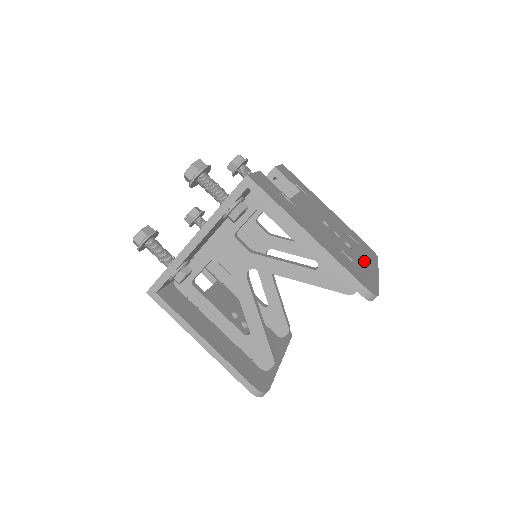
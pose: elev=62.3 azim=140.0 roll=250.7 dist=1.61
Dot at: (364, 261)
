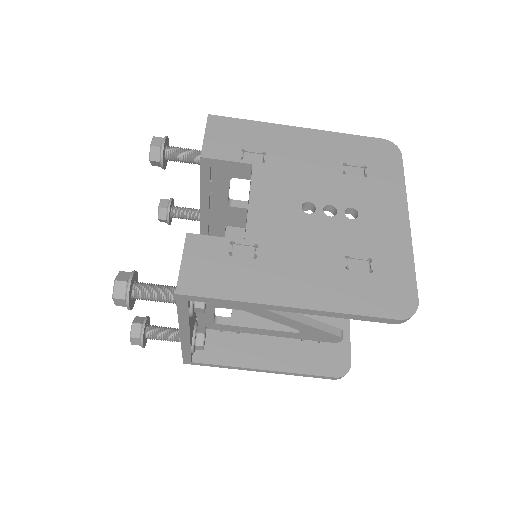
Dot at: (382, 221)
